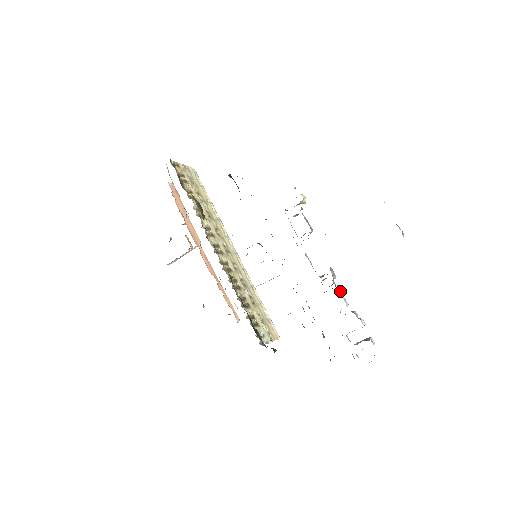
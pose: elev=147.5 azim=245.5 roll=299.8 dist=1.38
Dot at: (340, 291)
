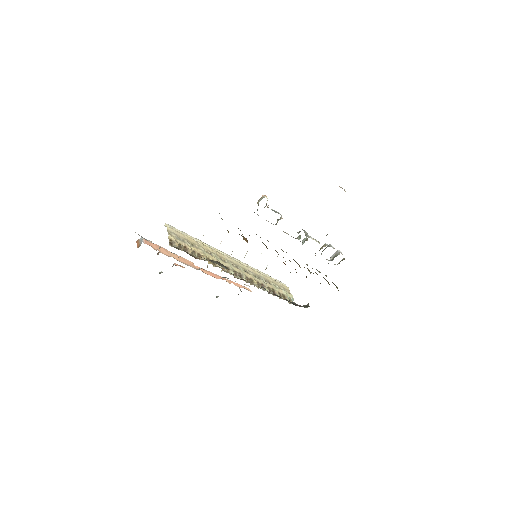
Dot at: (312, 238)
